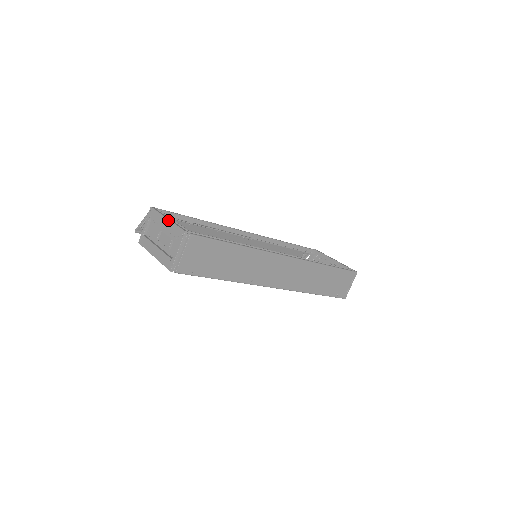
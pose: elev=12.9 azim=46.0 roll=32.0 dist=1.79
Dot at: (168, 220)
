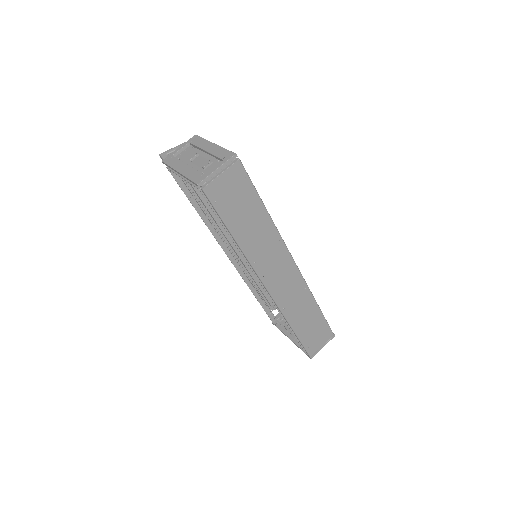
Dot at: (215, 144)
